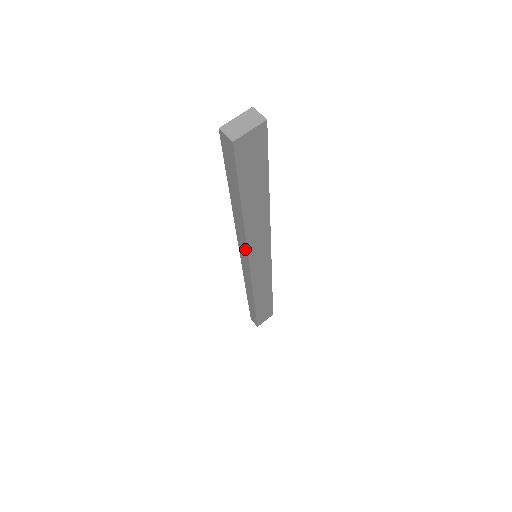
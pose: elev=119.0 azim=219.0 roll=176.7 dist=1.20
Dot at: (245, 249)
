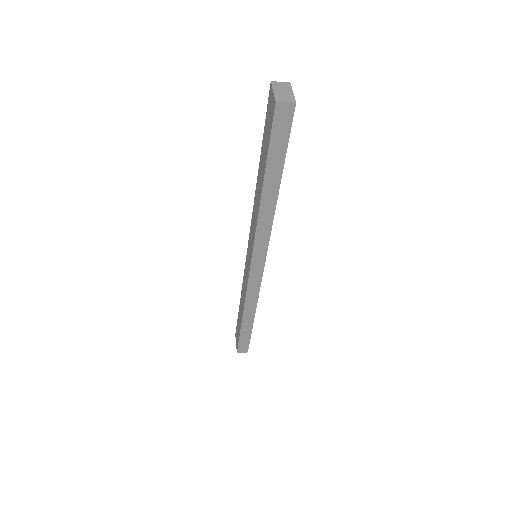
Dot at: (266, 242)
